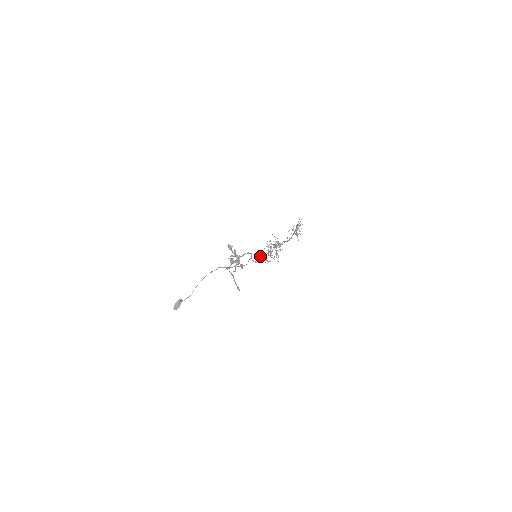
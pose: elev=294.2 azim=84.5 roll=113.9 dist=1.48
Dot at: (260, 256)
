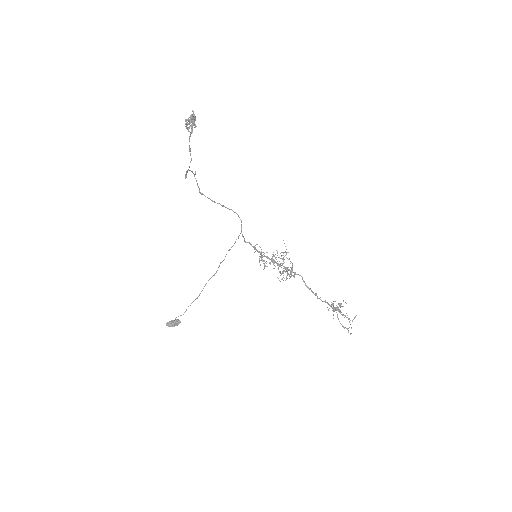
Dot at: occluded
